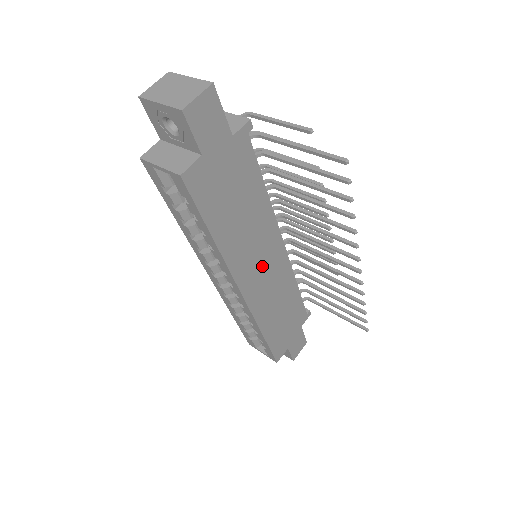
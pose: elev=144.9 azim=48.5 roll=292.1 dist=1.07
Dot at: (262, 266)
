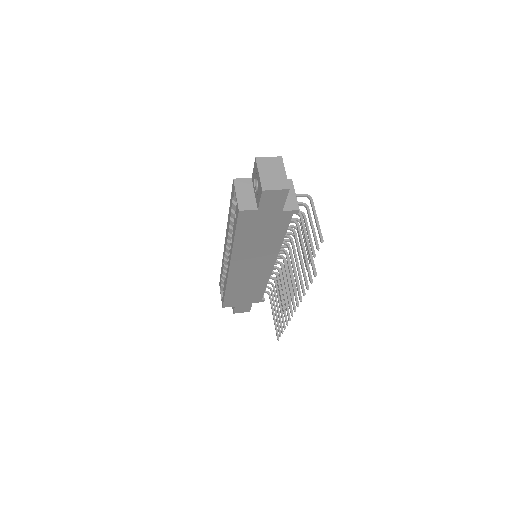
Dot at: (252, 265)
